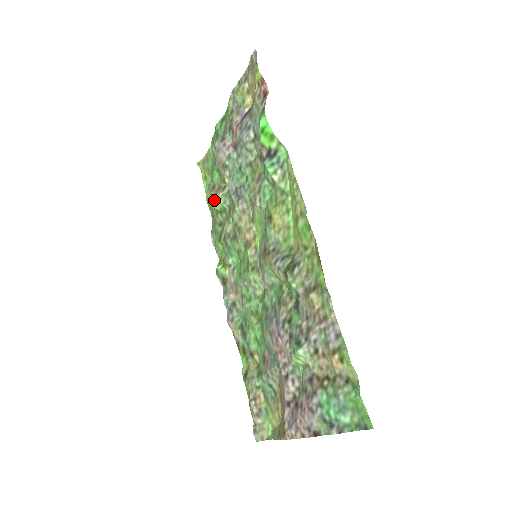
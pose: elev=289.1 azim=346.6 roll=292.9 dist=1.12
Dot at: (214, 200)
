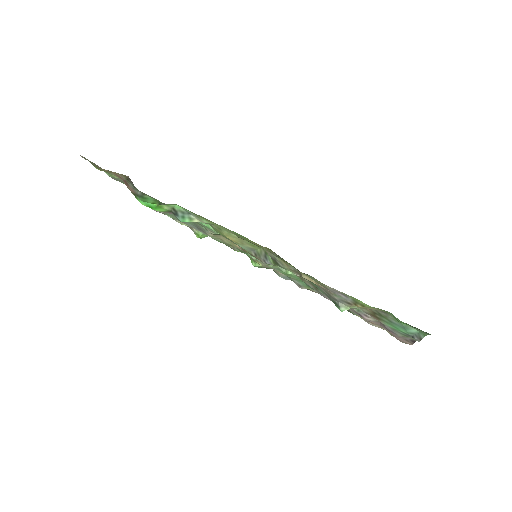
Dot at: (197, 237)
